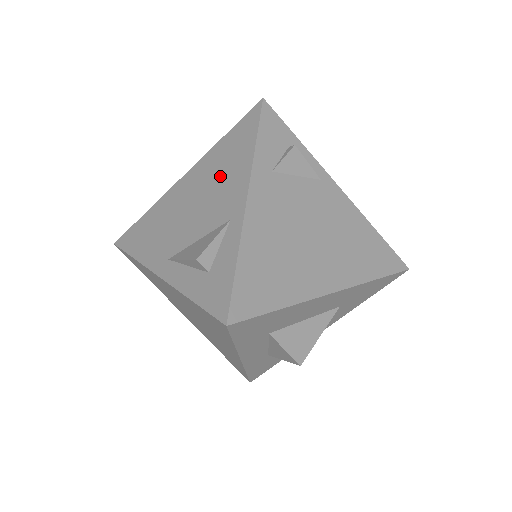
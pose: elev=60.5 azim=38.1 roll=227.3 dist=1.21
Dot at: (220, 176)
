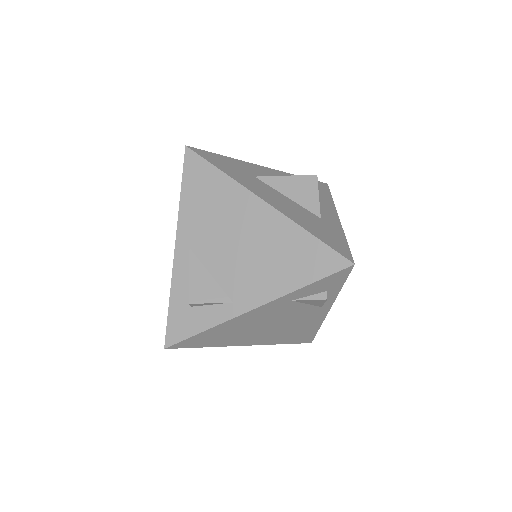
Dot at: (269, 261)
